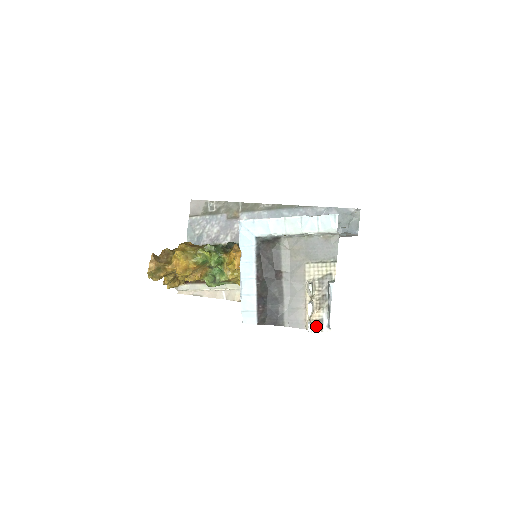
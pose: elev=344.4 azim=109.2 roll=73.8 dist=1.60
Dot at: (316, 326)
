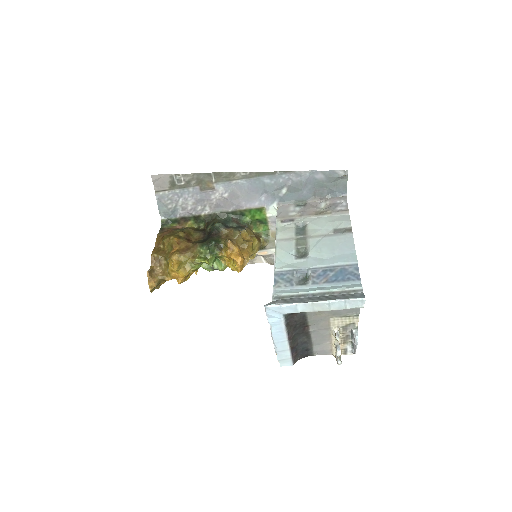
Dot at: (341, 352)
